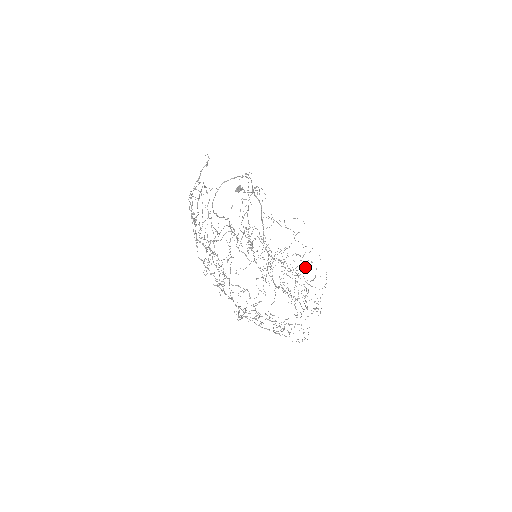
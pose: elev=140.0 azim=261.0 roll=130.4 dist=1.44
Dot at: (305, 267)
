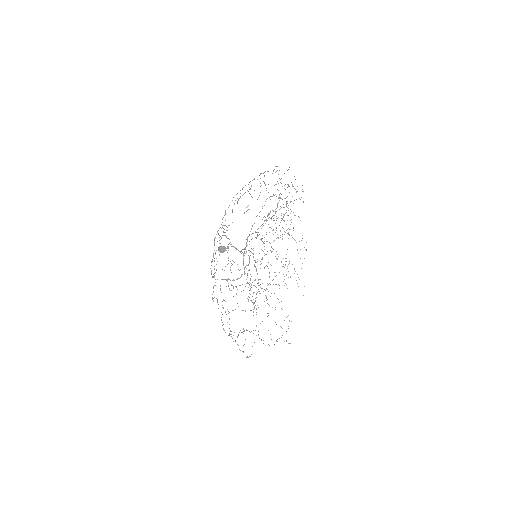
Dot at: occluded
